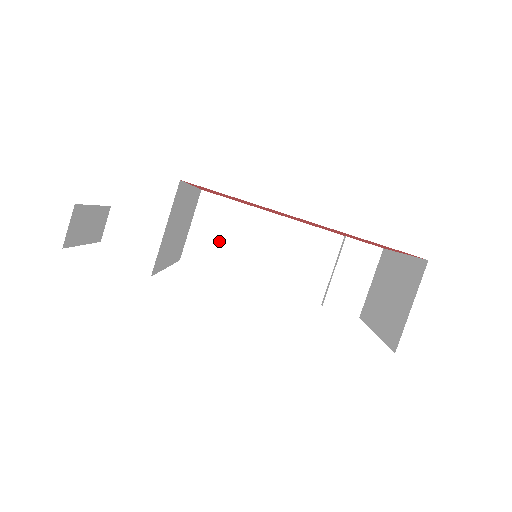
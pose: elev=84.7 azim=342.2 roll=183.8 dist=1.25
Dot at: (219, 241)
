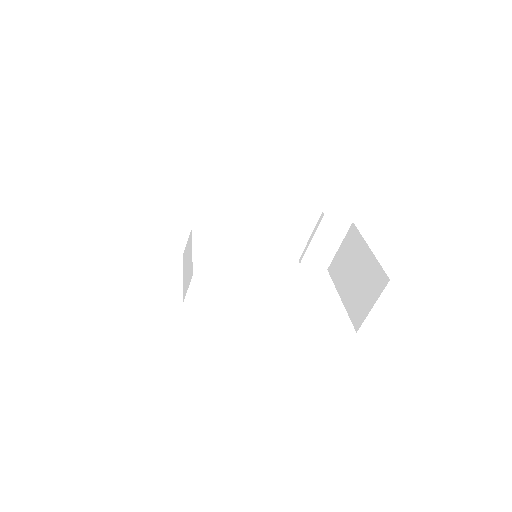
Dot at: (217, 219)
